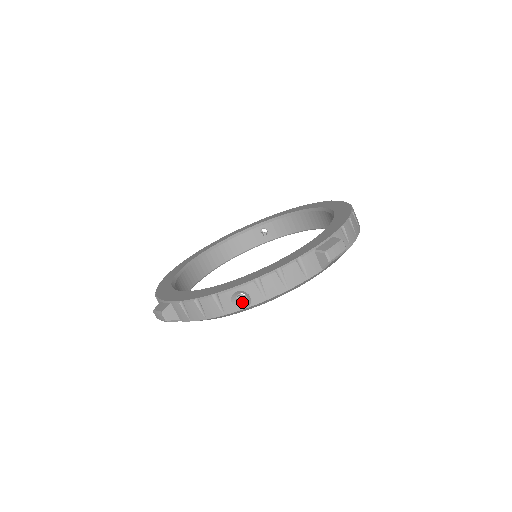
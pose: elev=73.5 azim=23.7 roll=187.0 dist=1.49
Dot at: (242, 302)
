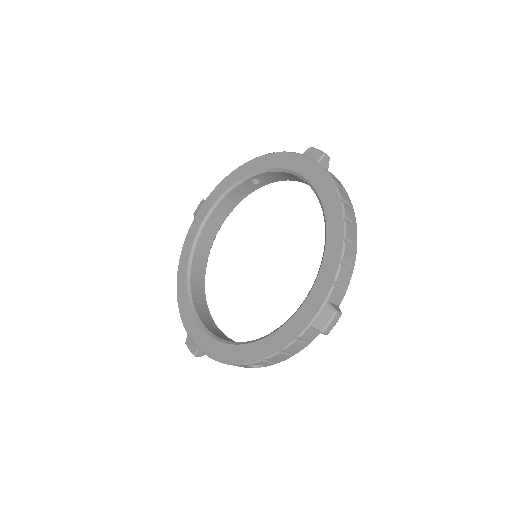
Dot at: occluded
